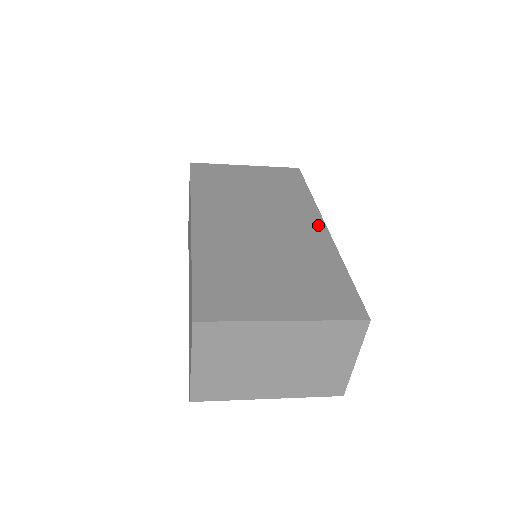
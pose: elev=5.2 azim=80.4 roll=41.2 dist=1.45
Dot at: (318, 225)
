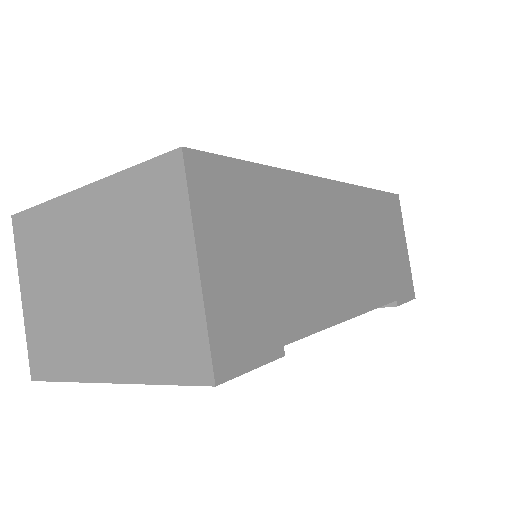
Dot at: occluded
